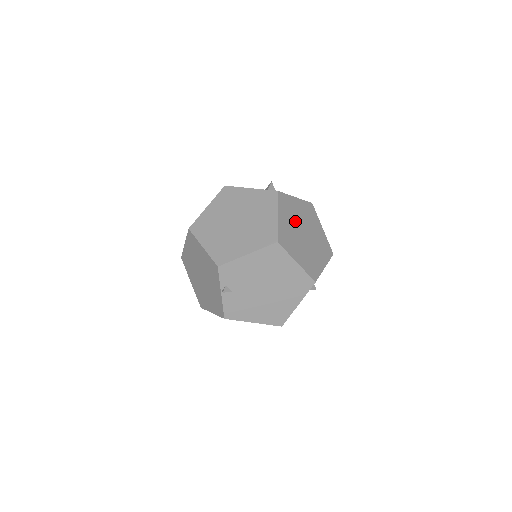
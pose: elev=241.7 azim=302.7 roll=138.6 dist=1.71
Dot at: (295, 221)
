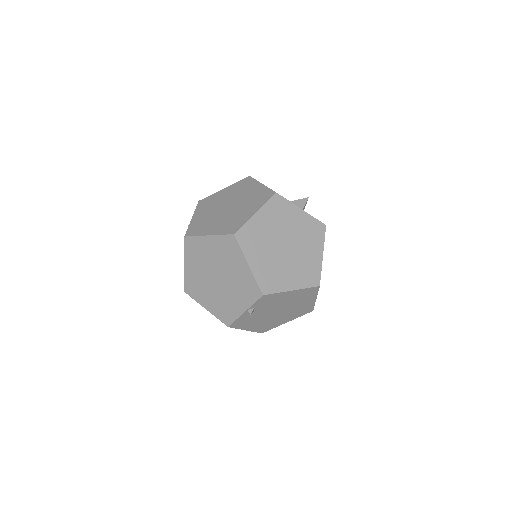
Dot at: occluded
